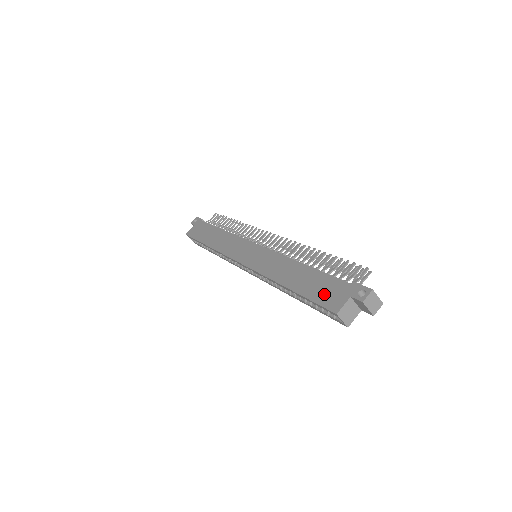
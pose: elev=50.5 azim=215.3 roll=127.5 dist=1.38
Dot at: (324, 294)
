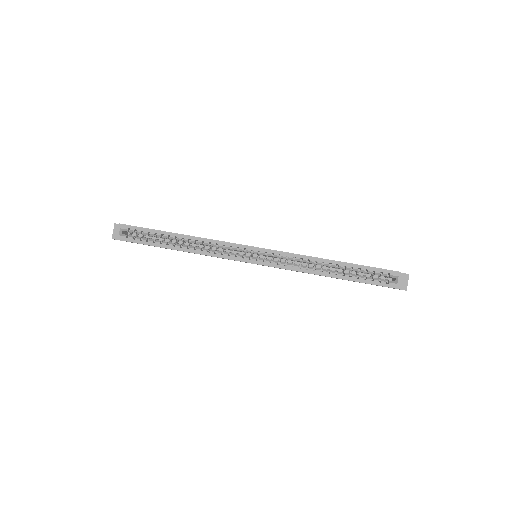
Dot at: occluded
